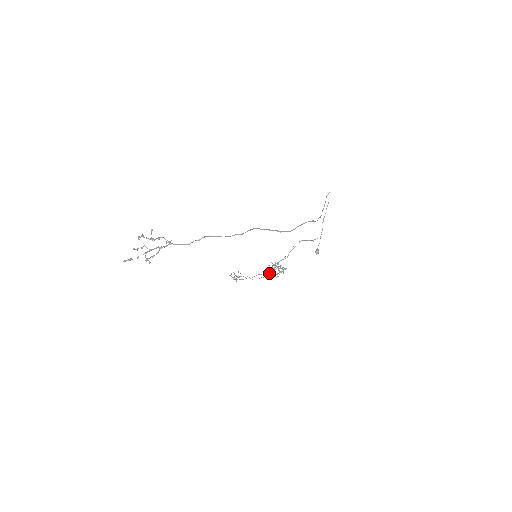
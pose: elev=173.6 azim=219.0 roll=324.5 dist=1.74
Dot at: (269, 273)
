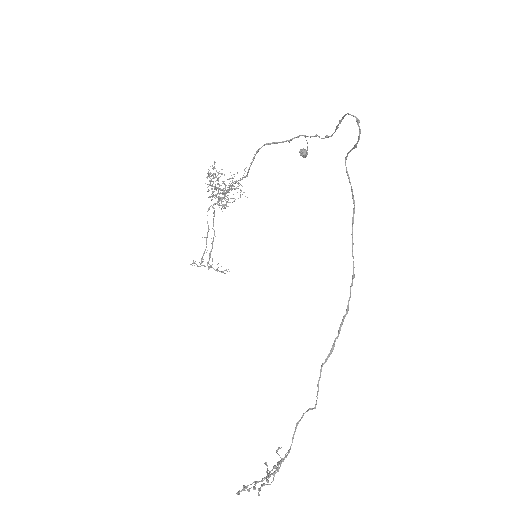
Dot at: (216, 197)
